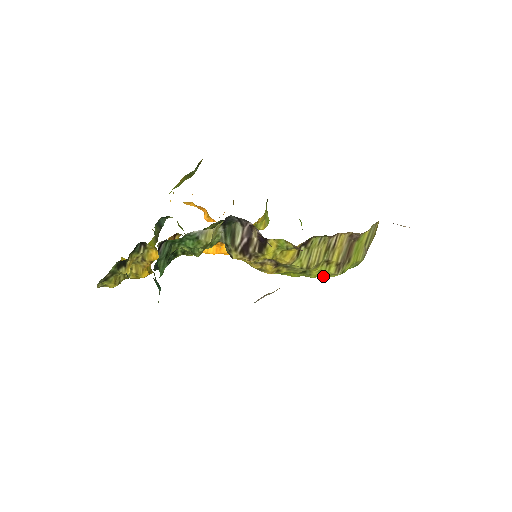
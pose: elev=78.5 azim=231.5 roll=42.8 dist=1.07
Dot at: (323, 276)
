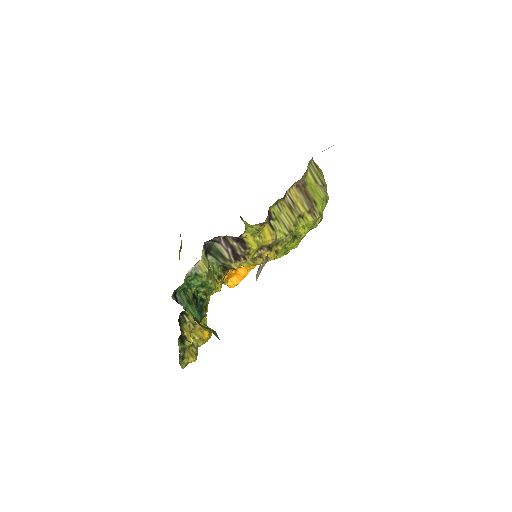
Dot at: occluded
